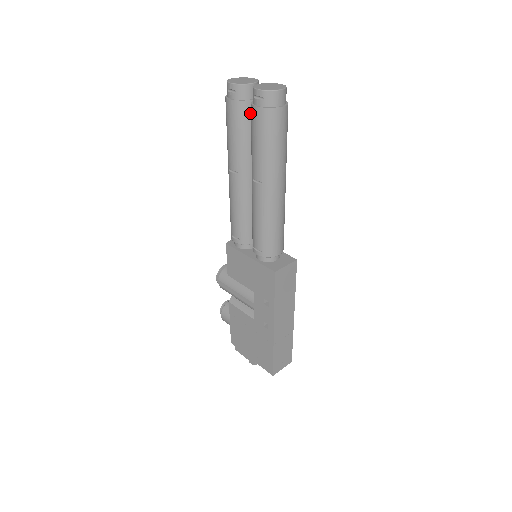
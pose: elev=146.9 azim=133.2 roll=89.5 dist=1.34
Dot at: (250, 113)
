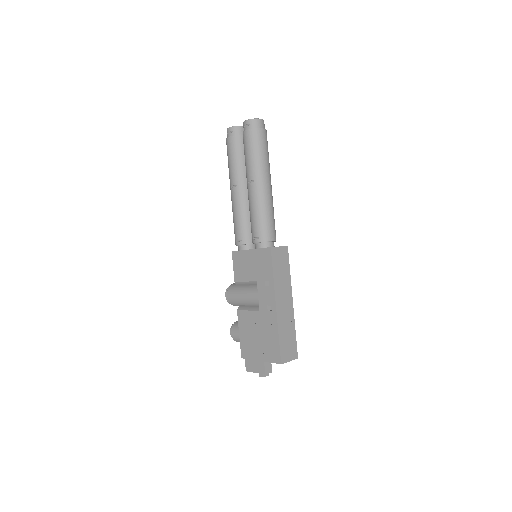
Dot at: occluded
